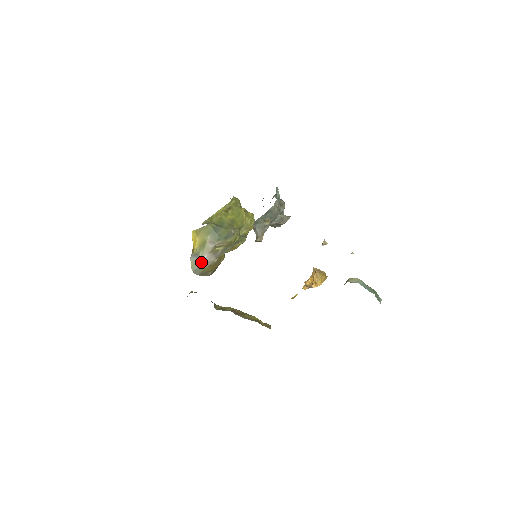
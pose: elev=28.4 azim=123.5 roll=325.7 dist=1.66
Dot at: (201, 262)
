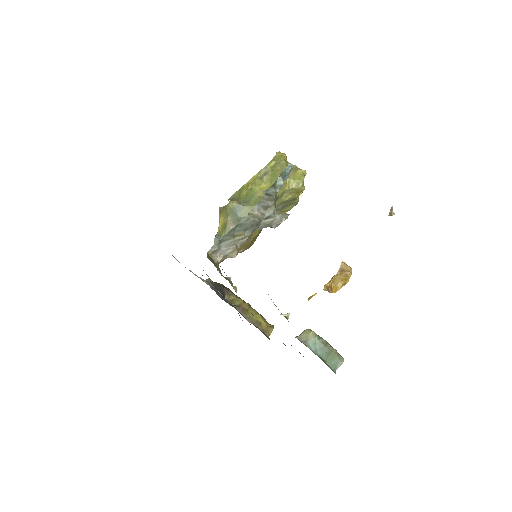
Dot at: occluded
